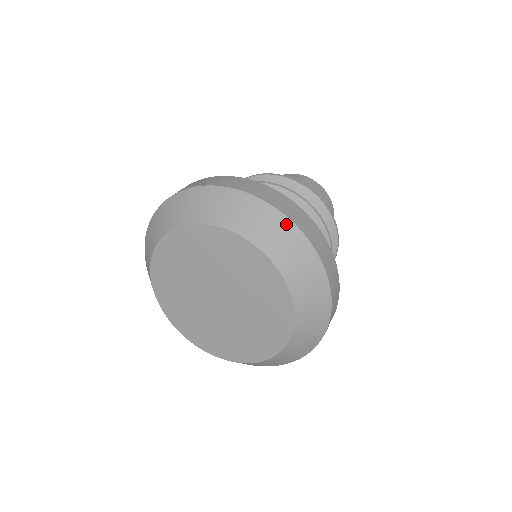
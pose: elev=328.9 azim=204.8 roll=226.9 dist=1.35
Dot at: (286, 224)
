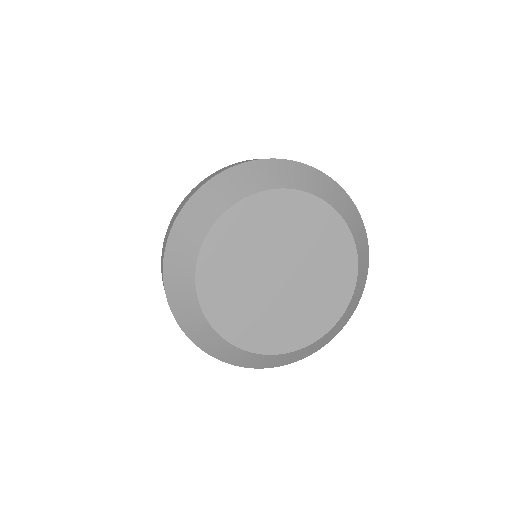
Dot at: (258, 164)
